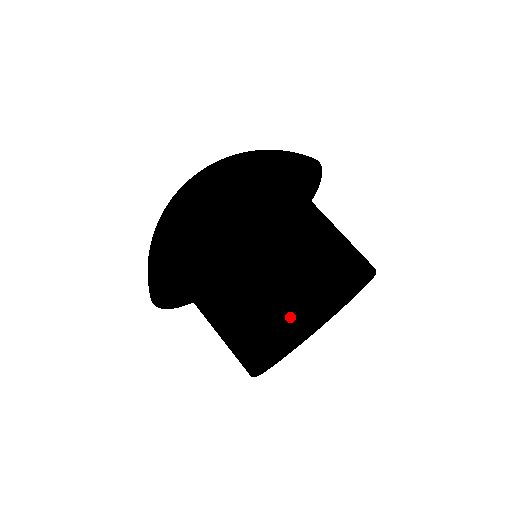
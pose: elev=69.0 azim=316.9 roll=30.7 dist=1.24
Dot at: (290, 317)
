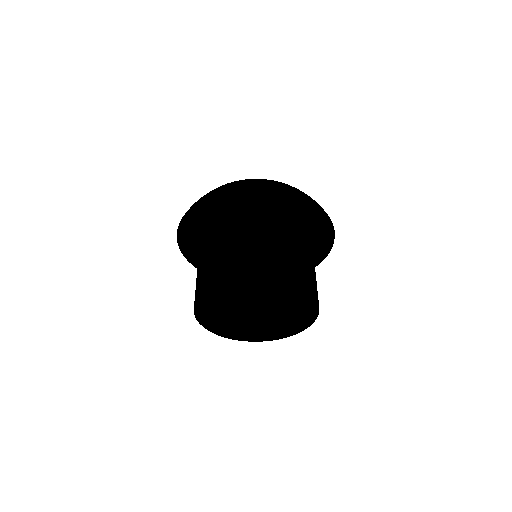
Dot at: (265, 272)
